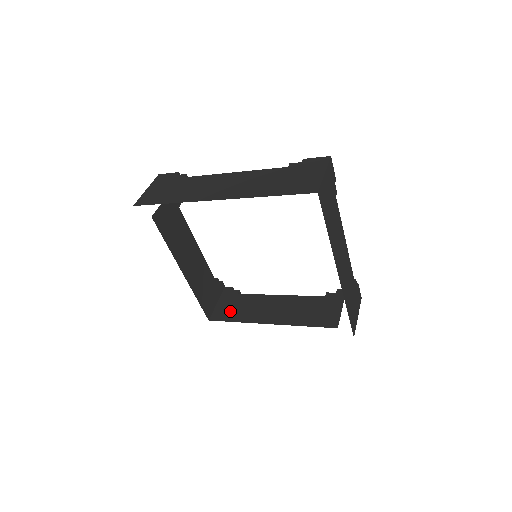
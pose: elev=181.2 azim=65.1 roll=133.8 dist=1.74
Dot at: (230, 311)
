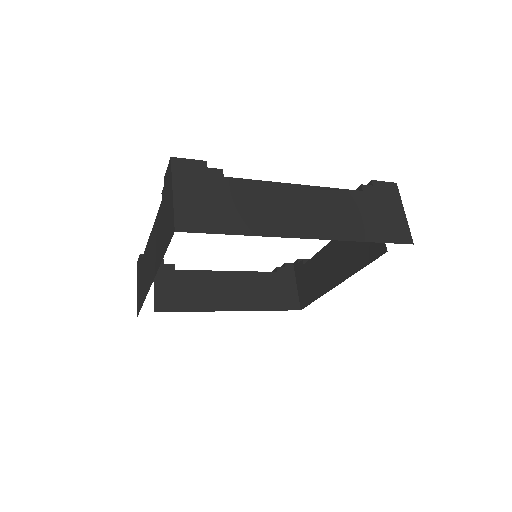
Dot at: (308, 290)
